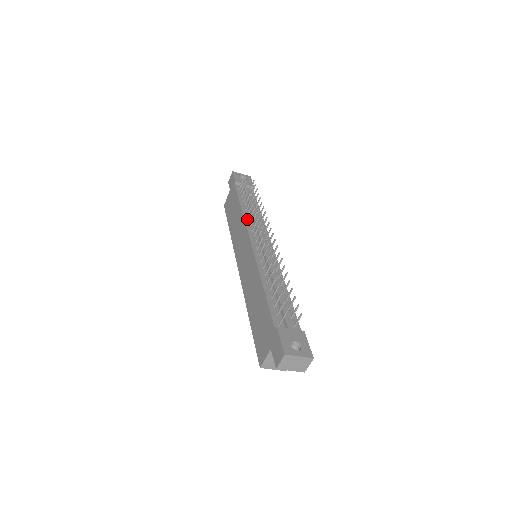
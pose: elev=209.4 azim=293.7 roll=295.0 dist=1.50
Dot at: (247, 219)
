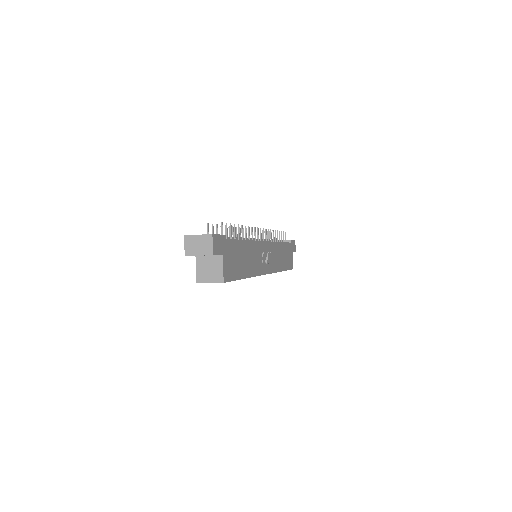
Dot at: occluded
